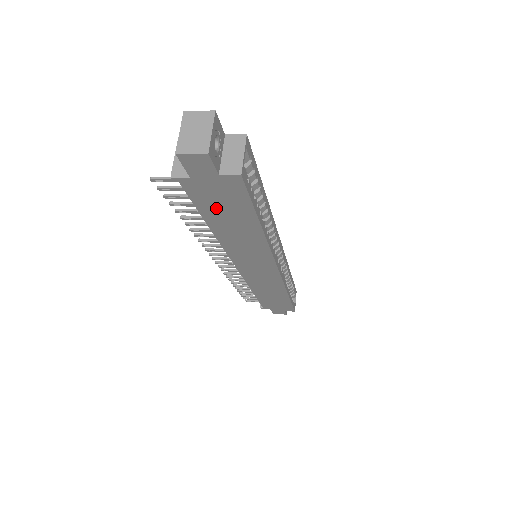
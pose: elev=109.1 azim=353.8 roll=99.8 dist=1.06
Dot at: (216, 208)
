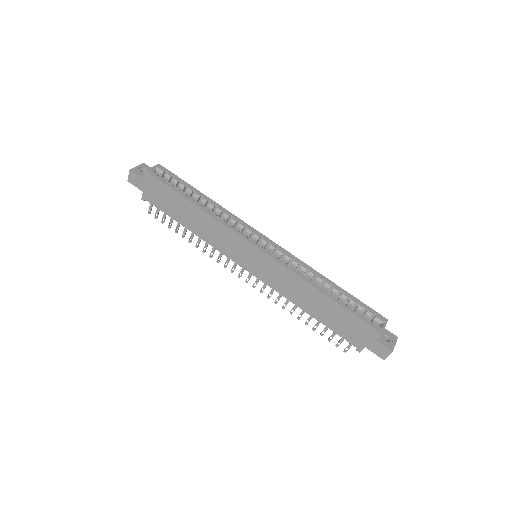
Dot at: (168, 206)
